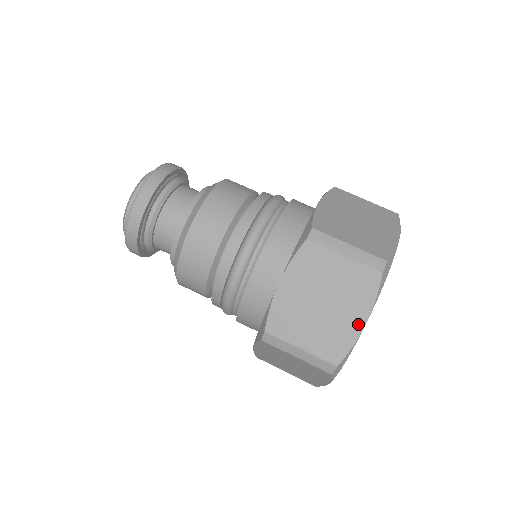
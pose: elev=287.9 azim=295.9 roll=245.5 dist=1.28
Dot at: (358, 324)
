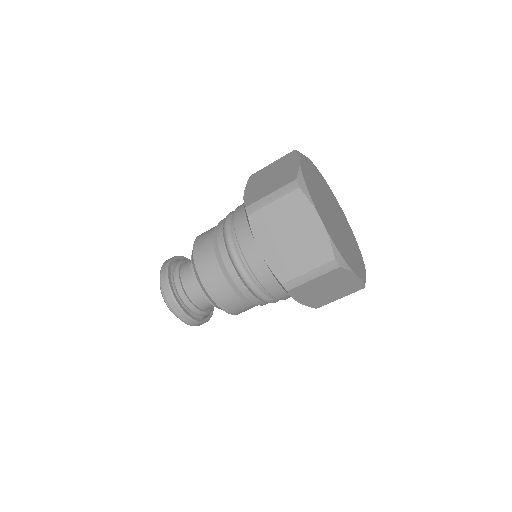
Dot at: occluded
